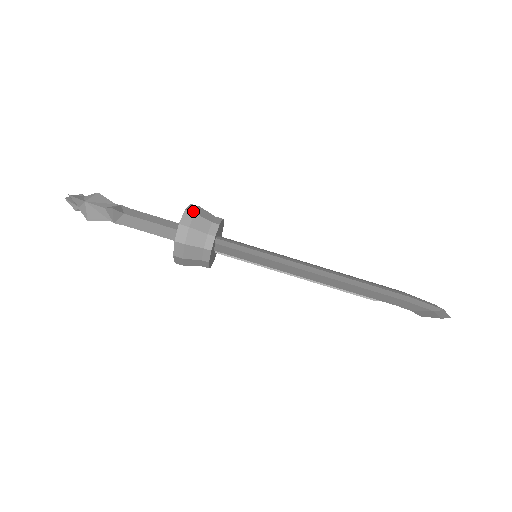
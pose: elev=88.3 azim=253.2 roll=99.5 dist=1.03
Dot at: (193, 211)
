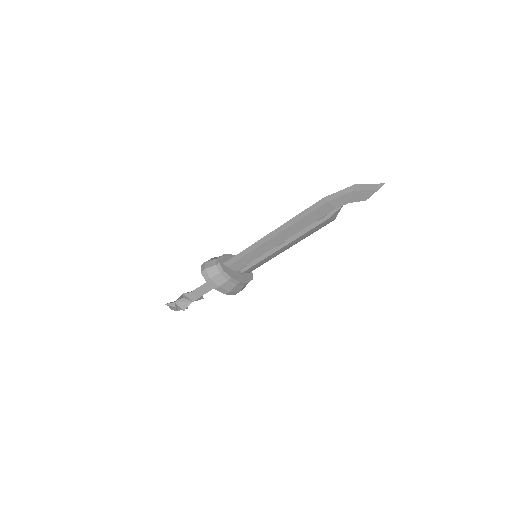
Dot at: (206, 262)
